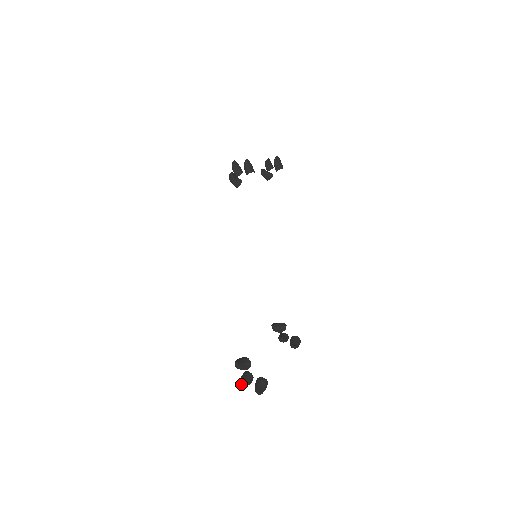
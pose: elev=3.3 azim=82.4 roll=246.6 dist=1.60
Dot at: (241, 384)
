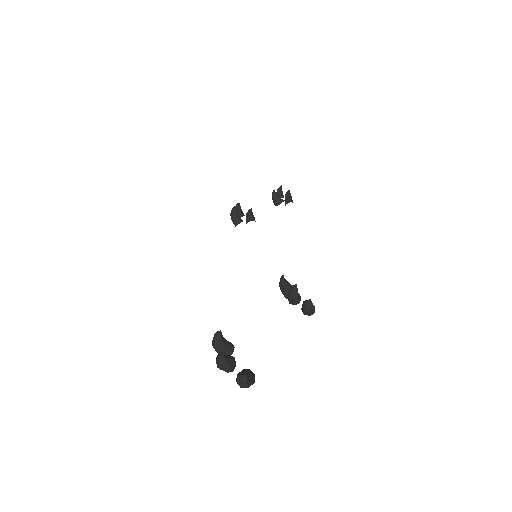
Dot at: (220, 355)
